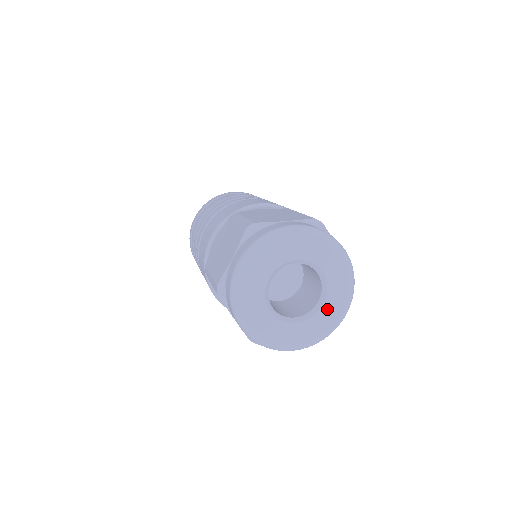
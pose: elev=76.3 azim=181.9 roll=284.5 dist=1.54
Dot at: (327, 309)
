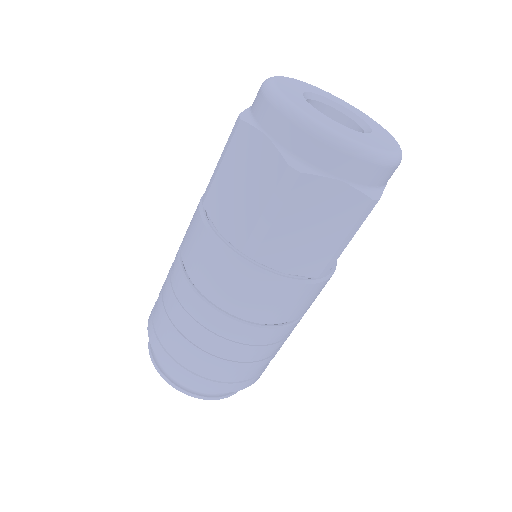
Dot at: (365, 120)
